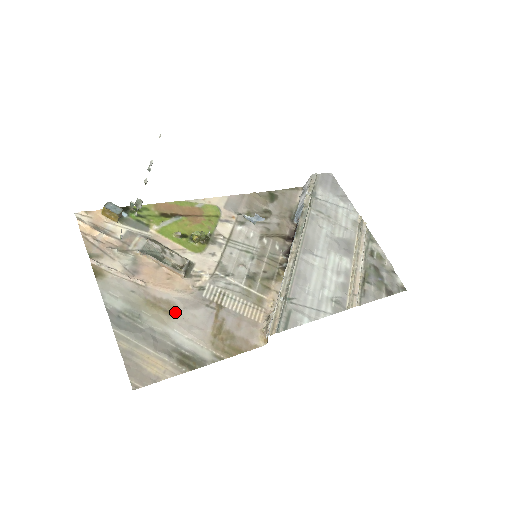
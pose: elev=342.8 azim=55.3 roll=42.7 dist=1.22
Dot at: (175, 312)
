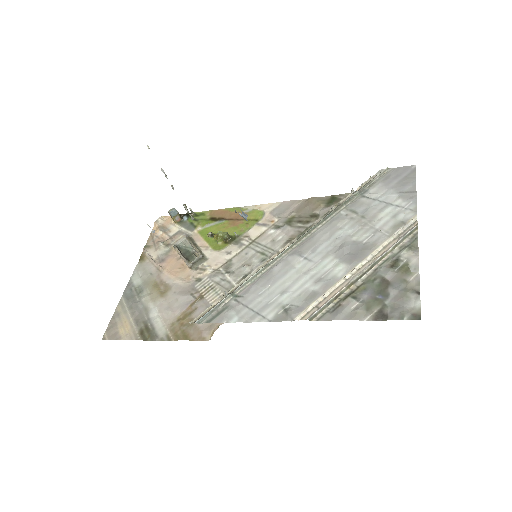
Dot at: (166, 294)
